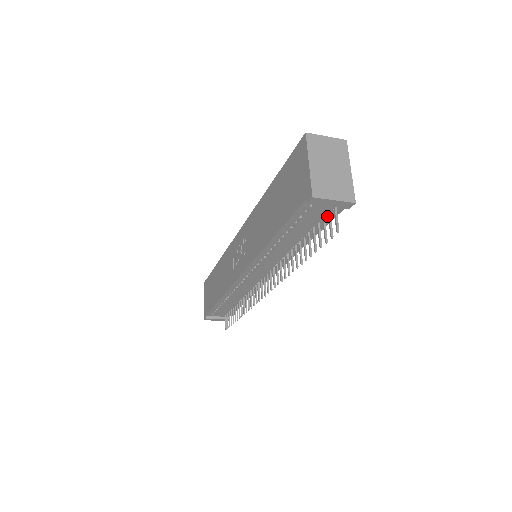
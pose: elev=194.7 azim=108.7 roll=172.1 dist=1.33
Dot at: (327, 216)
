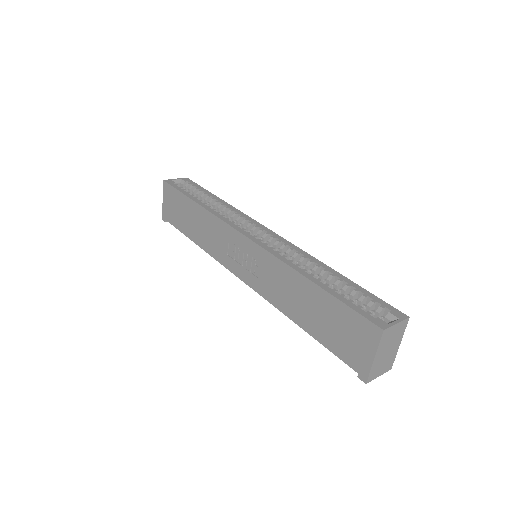
Dot at: occluded
